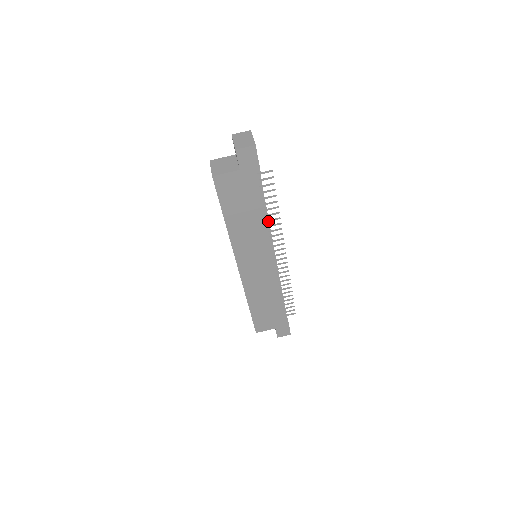
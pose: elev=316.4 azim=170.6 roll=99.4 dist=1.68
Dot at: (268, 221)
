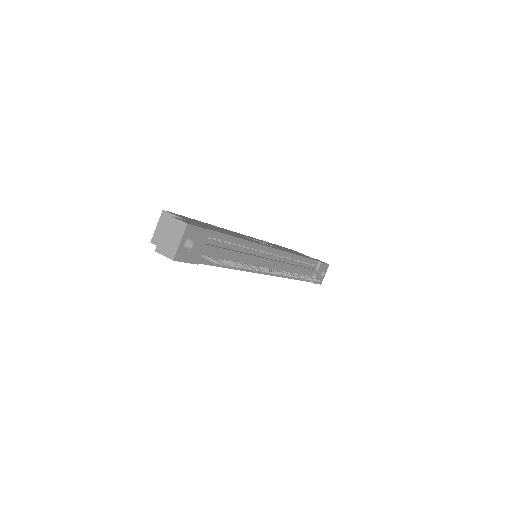
Dot at: occluded
